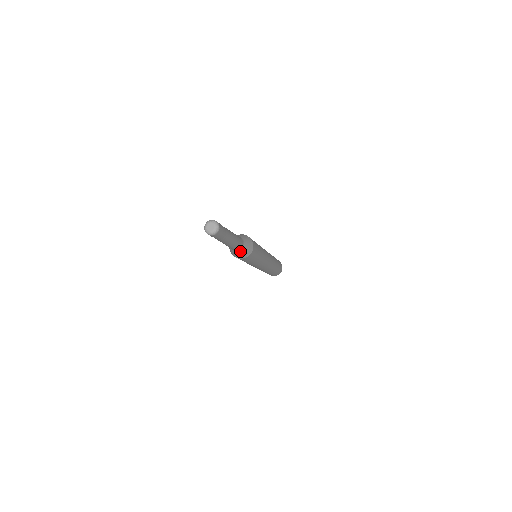
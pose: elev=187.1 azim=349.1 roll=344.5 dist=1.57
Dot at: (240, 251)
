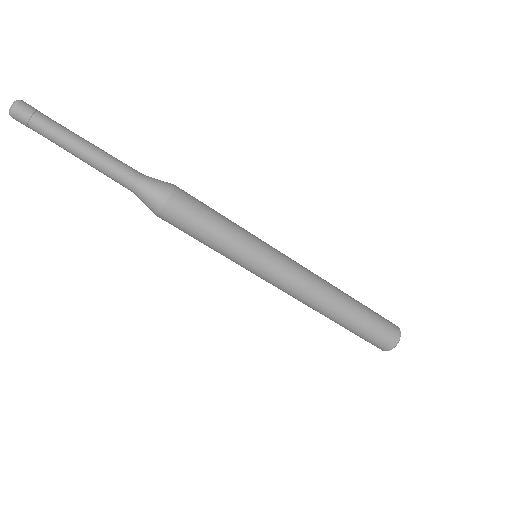
Dot at: (147, 182)
